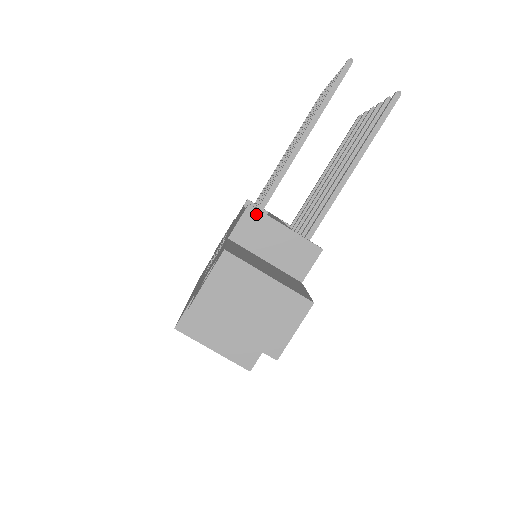
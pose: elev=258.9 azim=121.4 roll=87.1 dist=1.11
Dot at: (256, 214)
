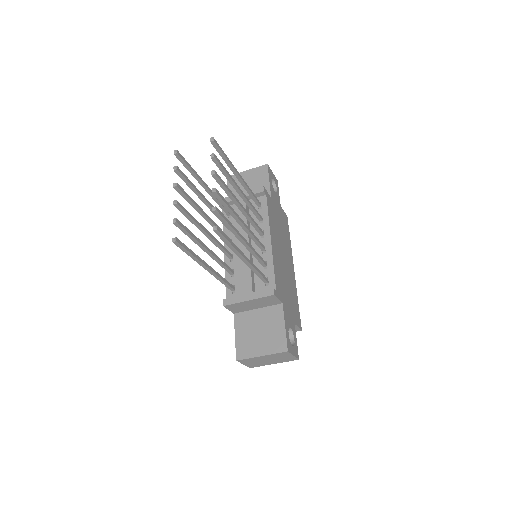
Dot at: (231, 306)
